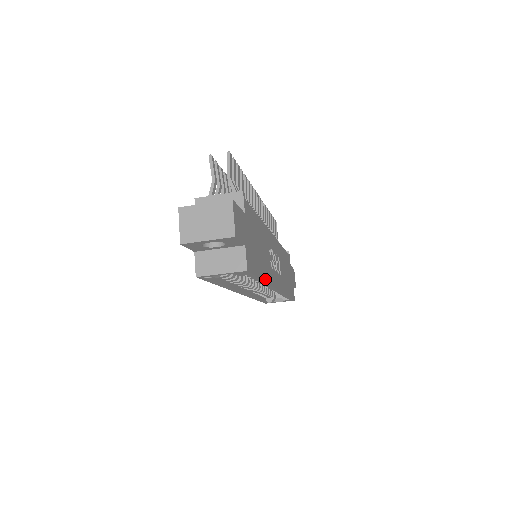
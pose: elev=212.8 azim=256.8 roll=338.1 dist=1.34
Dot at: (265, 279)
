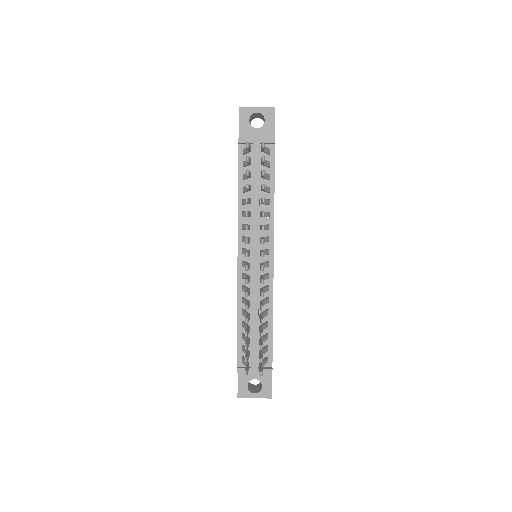
Dot at: occluded
